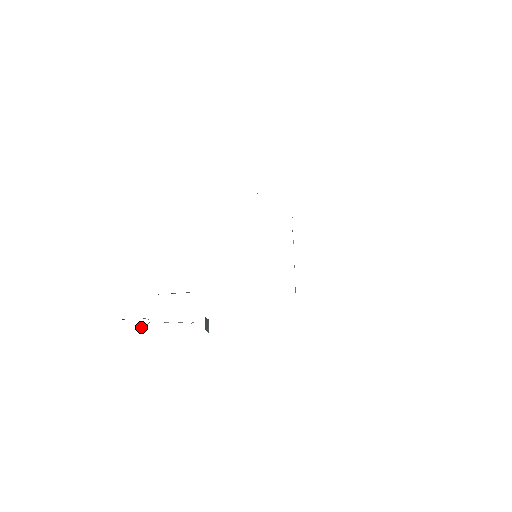
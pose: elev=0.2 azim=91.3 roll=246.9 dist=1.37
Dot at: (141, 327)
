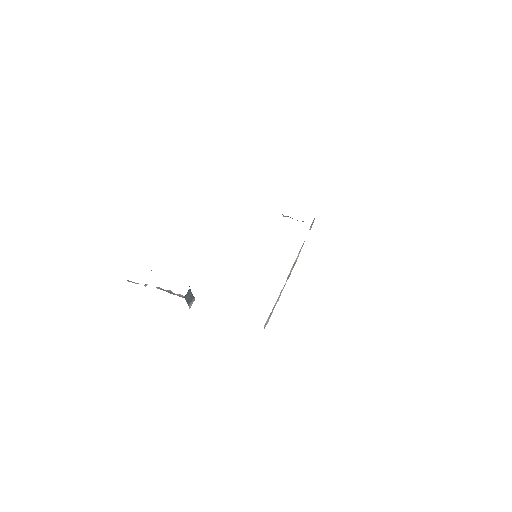
Dot at: occluded
